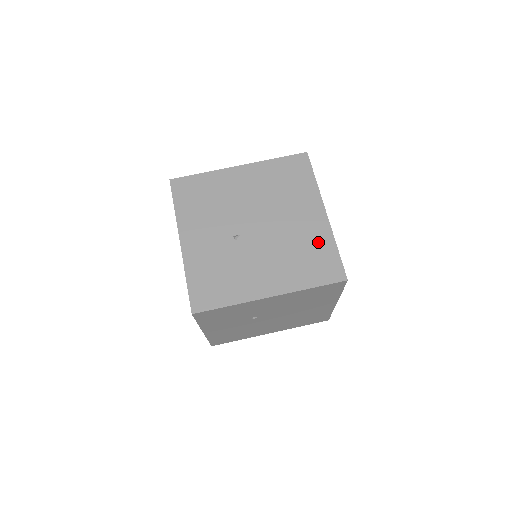
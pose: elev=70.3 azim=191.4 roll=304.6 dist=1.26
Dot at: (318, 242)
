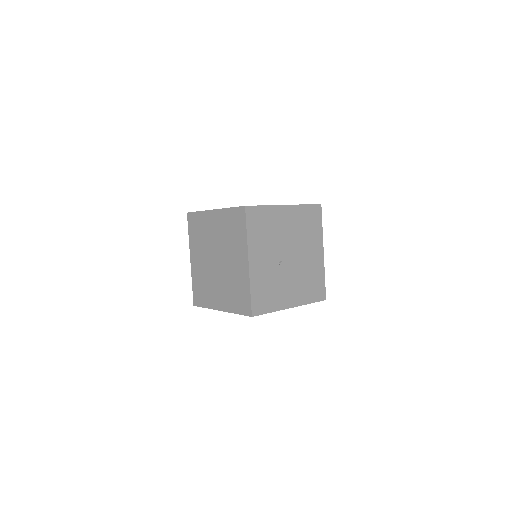
Dot at: (317, 273)
